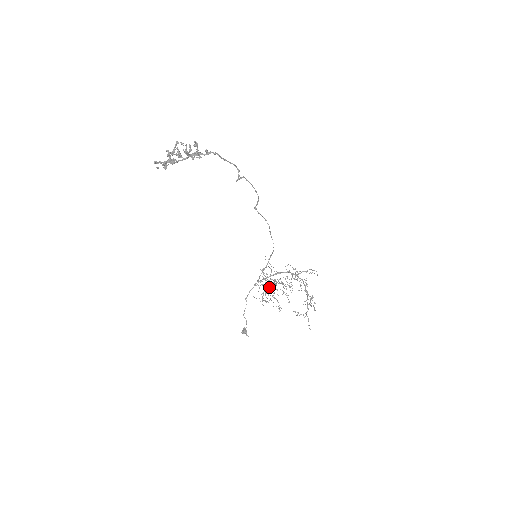
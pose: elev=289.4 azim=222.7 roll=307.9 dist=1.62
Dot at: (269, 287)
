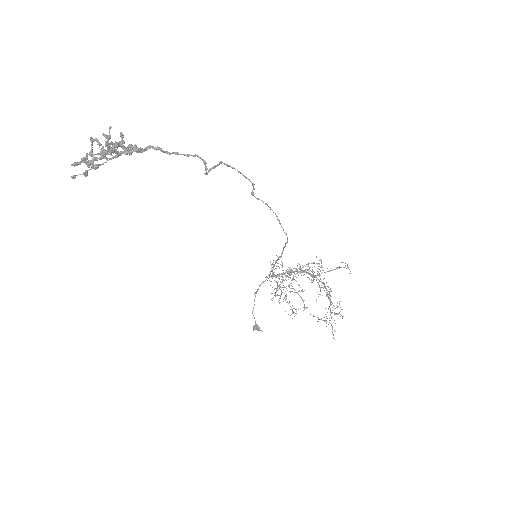
Dot at: occluded
